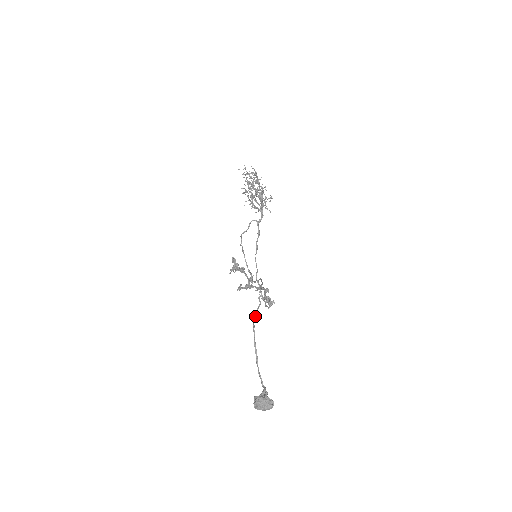
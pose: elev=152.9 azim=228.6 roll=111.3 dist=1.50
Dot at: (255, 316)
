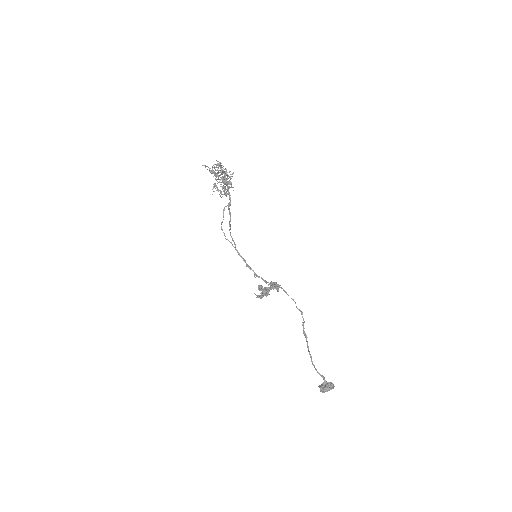
Dot at: (307, 337)
